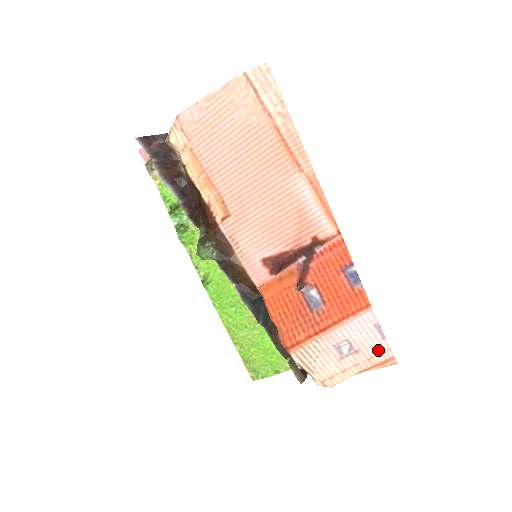
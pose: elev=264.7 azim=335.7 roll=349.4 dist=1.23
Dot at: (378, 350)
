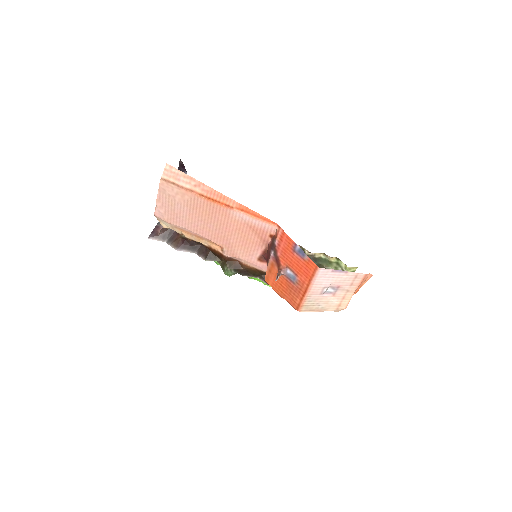
Dot at: (351, 278)
